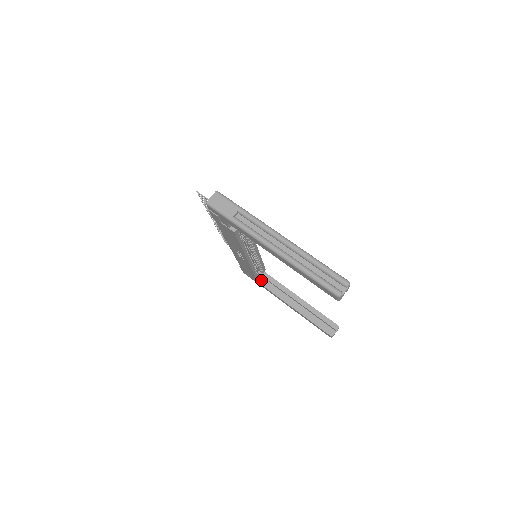
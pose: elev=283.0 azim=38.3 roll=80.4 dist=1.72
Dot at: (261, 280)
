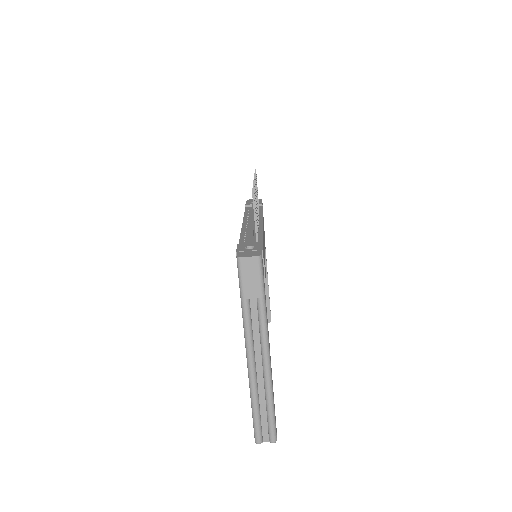
Dot at: occluded
